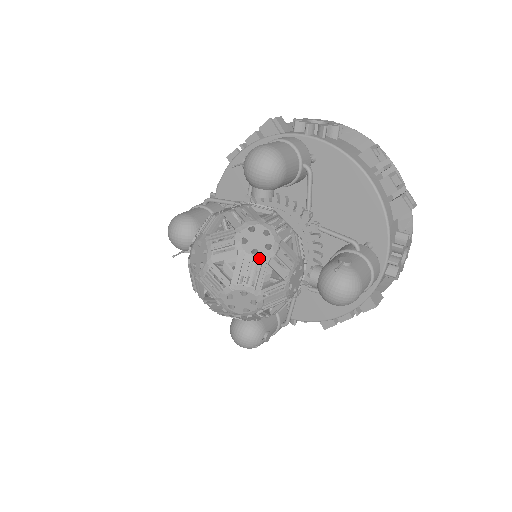
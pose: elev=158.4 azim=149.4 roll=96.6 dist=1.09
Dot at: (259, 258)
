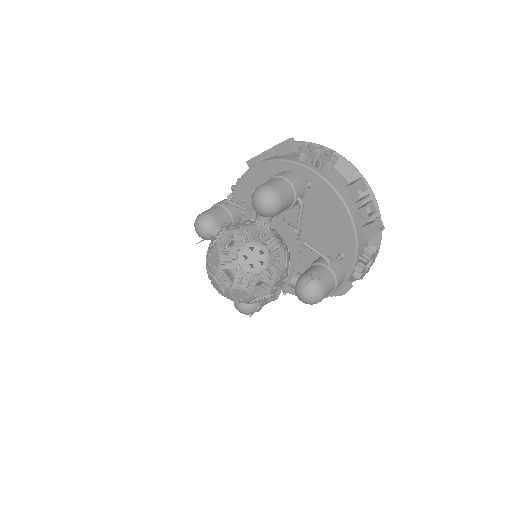
Dot at: (253, 271)
